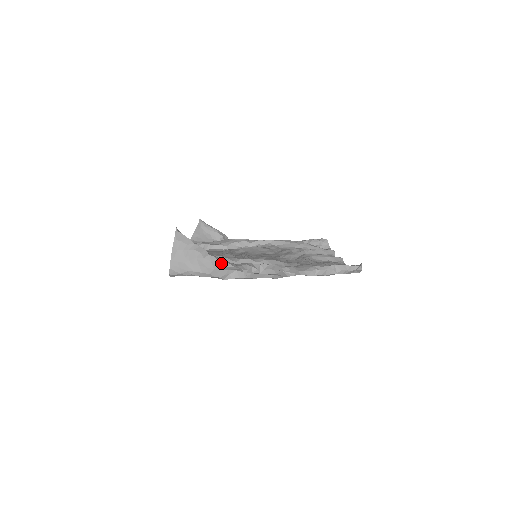
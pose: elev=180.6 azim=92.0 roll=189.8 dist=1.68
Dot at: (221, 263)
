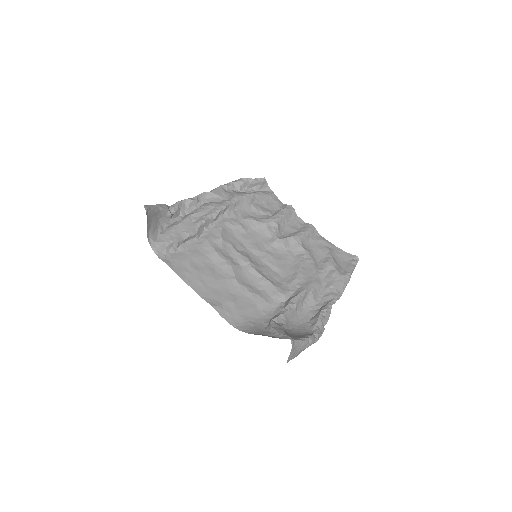
Dot at: occluded
